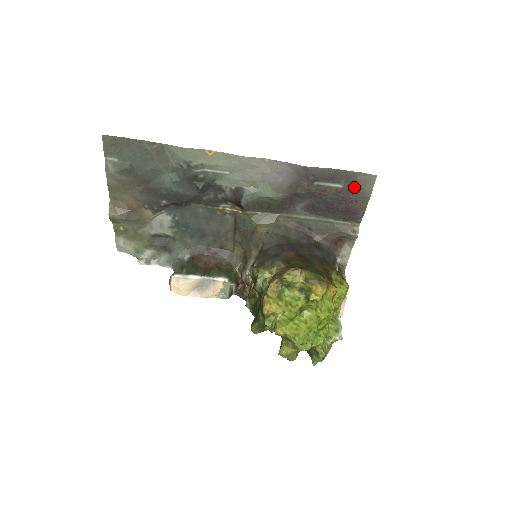
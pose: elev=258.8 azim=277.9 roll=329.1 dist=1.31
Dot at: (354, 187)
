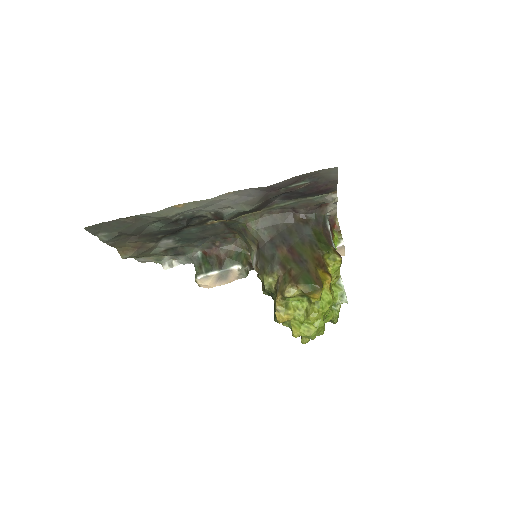
Dot at: (319, 179)
